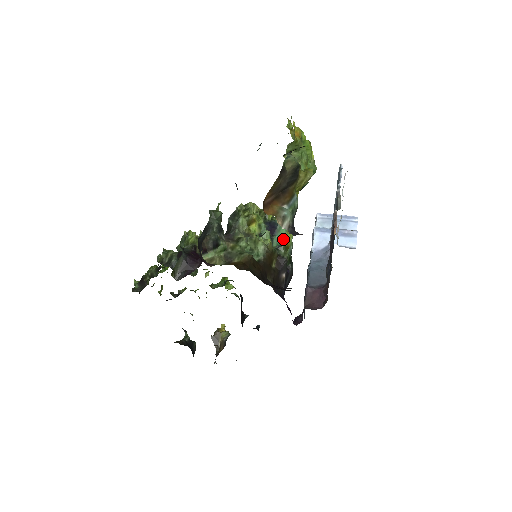
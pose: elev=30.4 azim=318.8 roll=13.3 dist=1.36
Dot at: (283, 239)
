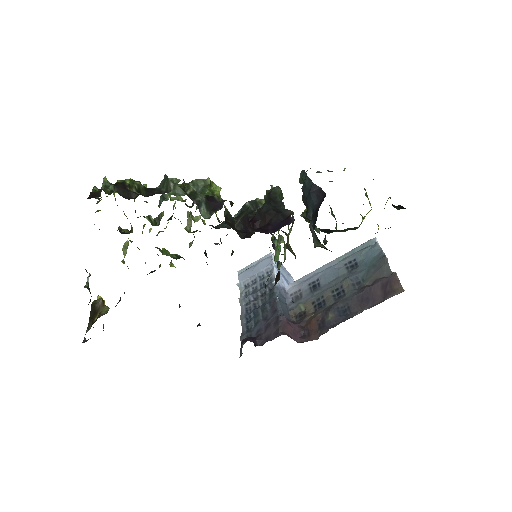
Dot at: (276, 257)
